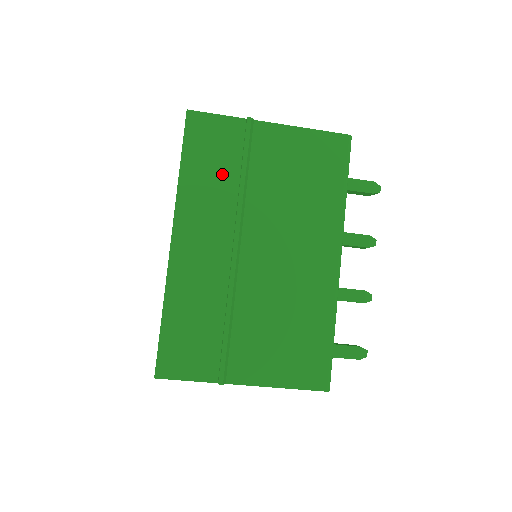
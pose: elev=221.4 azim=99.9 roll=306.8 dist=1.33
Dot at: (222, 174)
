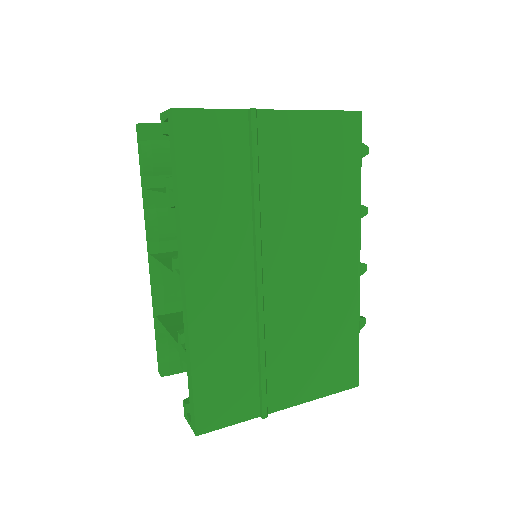
Dot at: (230, 189)
